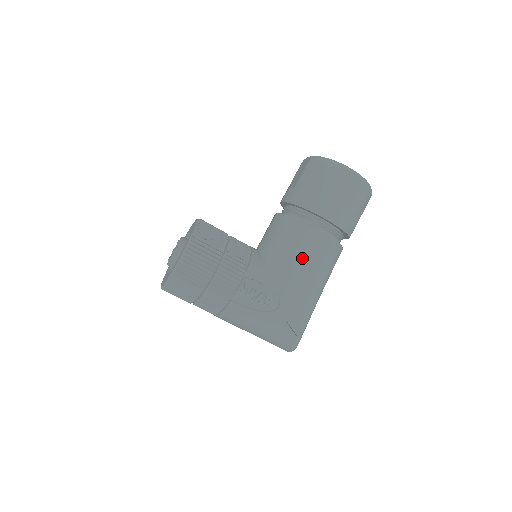
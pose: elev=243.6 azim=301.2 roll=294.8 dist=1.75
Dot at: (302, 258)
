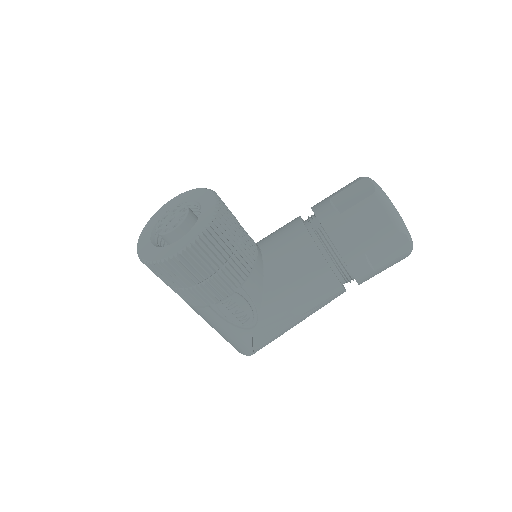
Dot at: (303, 294)
